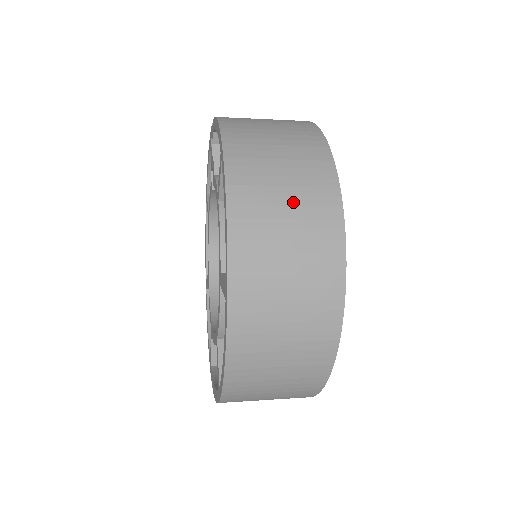
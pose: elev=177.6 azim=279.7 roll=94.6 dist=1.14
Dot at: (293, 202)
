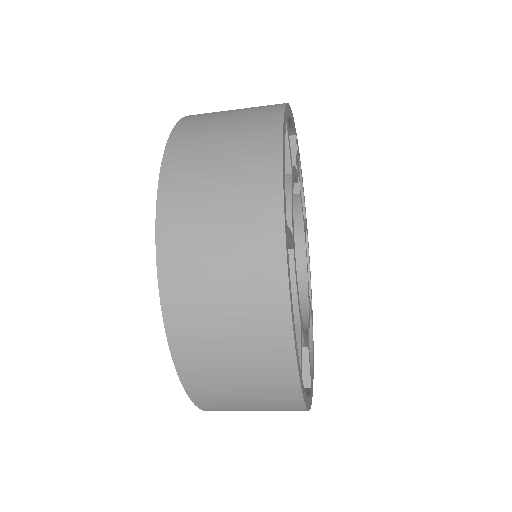
Dot at: (229, 146)
